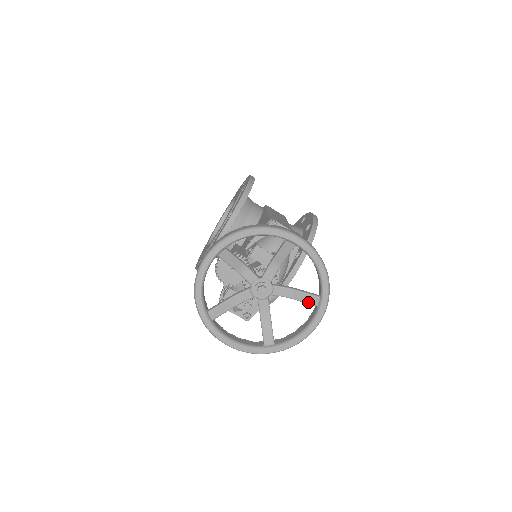
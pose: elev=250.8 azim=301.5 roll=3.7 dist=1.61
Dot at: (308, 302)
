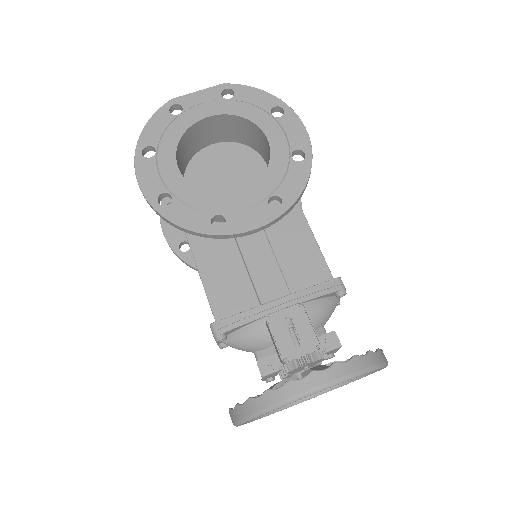
Dot at: occluded
